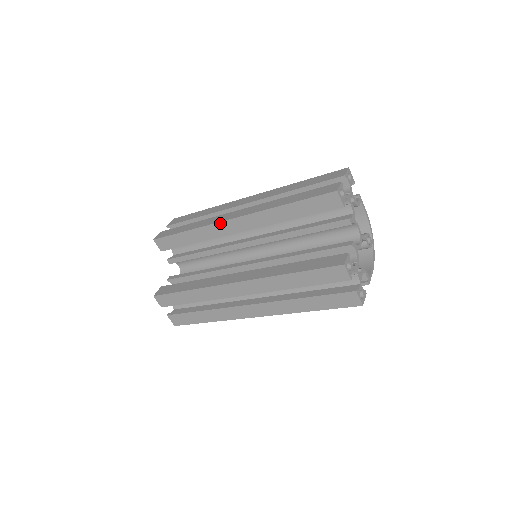
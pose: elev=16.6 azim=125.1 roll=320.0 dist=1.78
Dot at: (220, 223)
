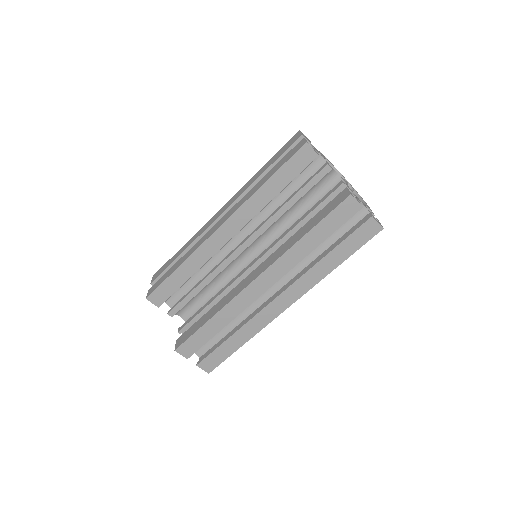
Dot at: (209, 239)
